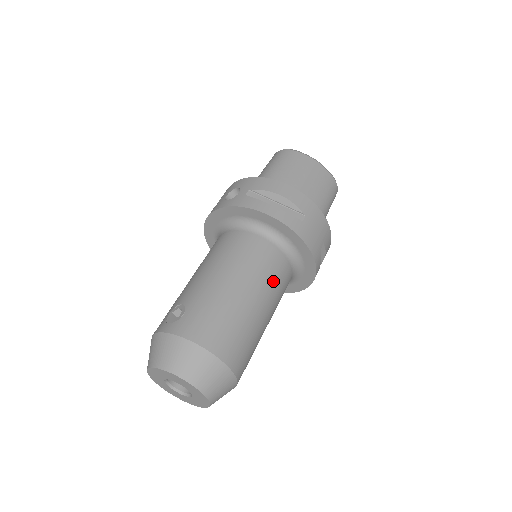
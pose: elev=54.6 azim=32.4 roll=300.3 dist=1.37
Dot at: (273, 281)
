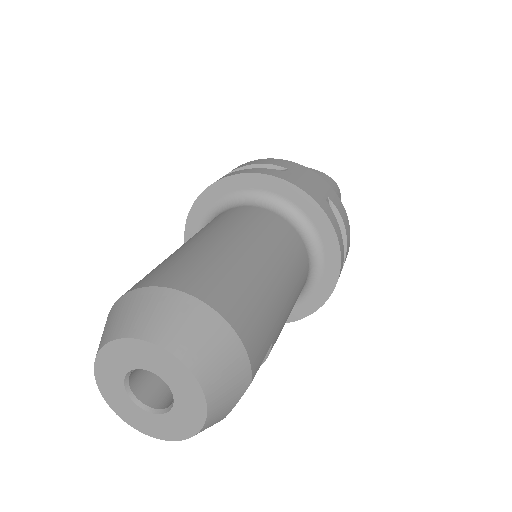
Dot at: (269, 234)
